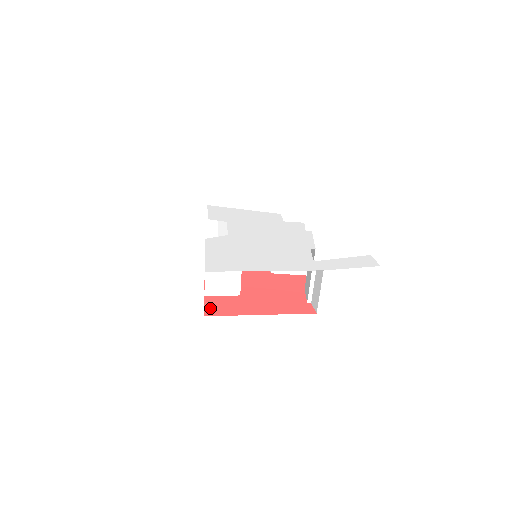
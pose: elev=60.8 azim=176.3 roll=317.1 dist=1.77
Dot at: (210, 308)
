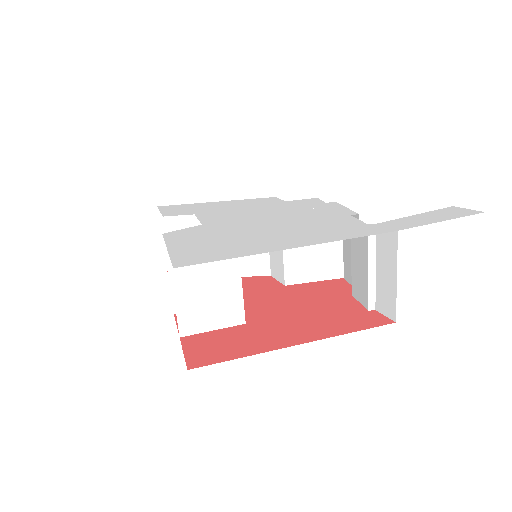
Dot at: (195, 354)
